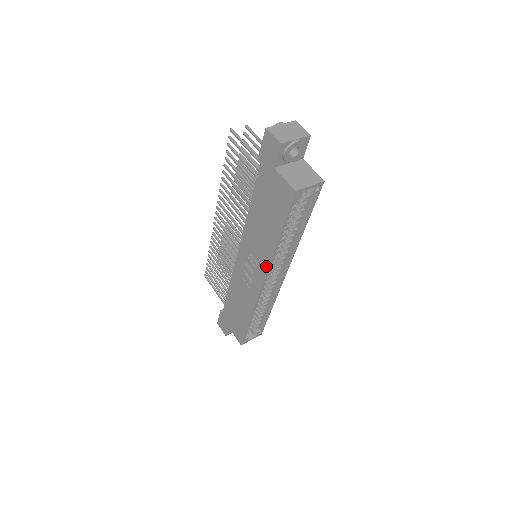
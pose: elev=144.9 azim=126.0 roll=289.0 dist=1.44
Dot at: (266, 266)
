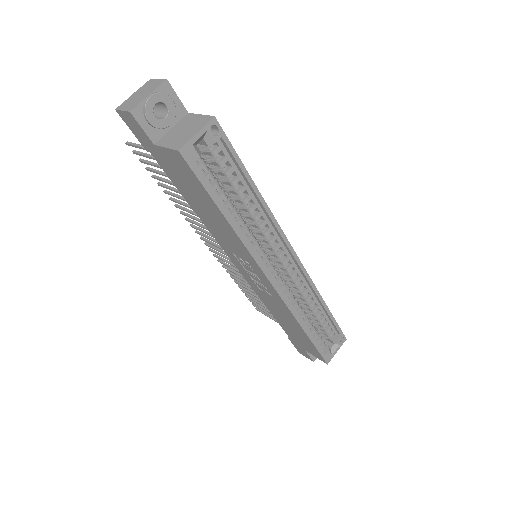
Dot at: (252, 260)
